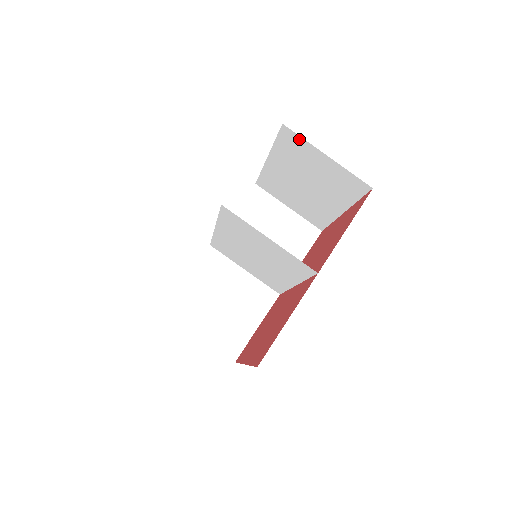
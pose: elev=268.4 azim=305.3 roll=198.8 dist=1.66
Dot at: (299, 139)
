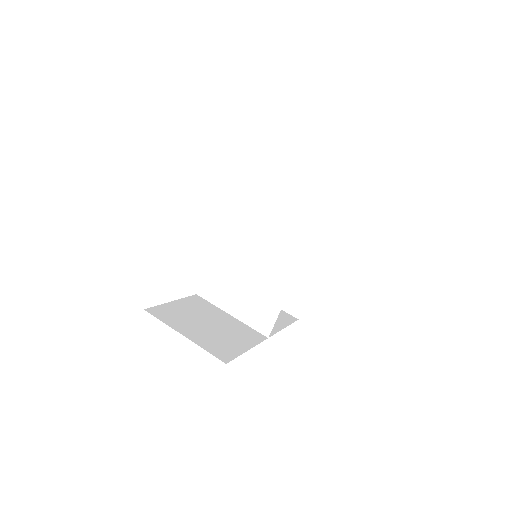
Dot at: (289, 190)
